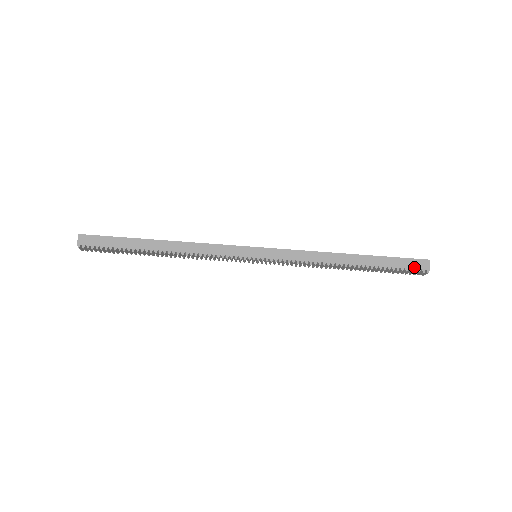
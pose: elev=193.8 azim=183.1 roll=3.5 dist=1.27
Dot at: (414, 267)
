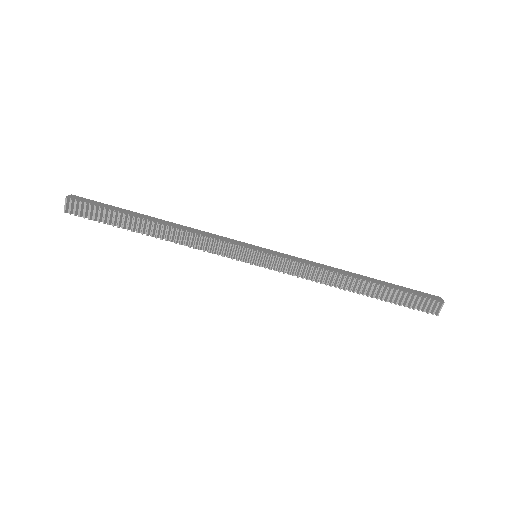
Dot at: (427, 296)
